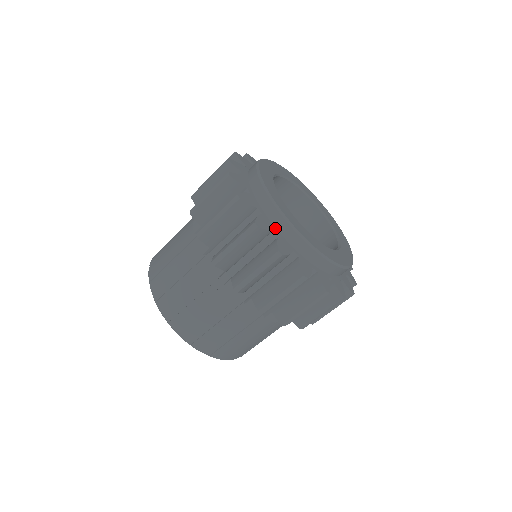
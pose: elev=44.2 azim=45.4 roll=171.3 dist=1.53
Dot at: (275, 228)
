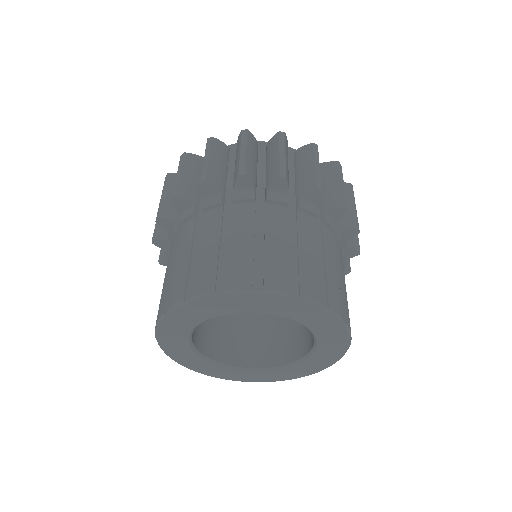
Dot at: occluded
